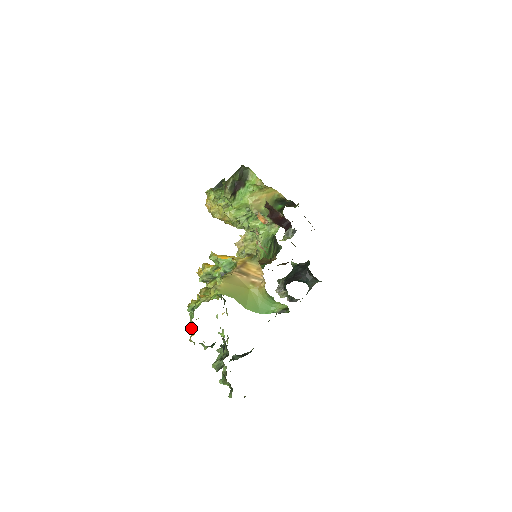
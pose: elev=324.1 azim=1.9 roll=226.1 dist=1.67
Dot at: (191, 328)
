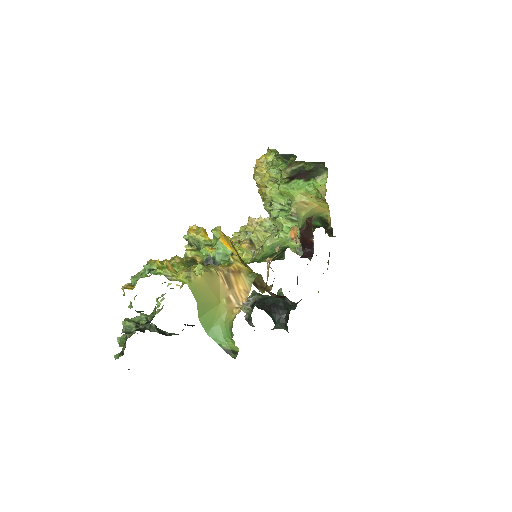
Dot at: occluded
